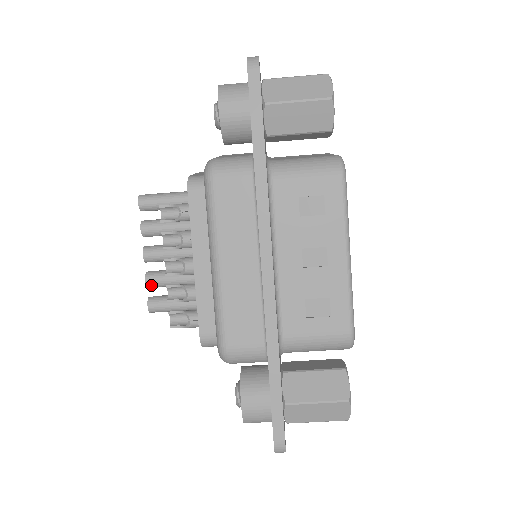
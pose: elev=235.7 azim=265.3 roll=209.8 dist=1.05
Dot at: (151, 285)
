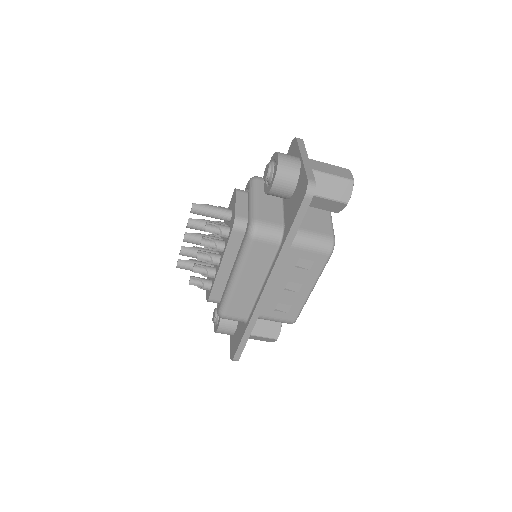
Dot at: (183, 255)
